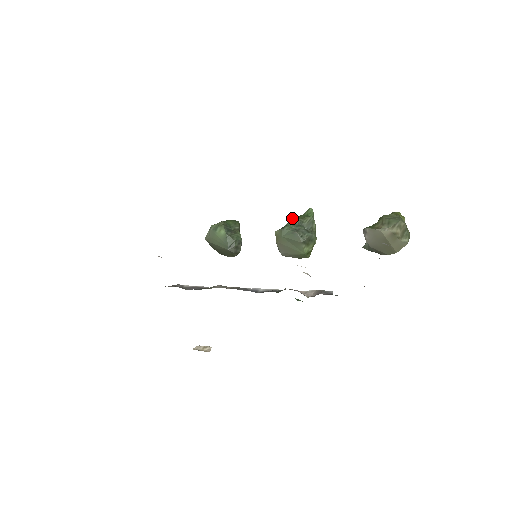
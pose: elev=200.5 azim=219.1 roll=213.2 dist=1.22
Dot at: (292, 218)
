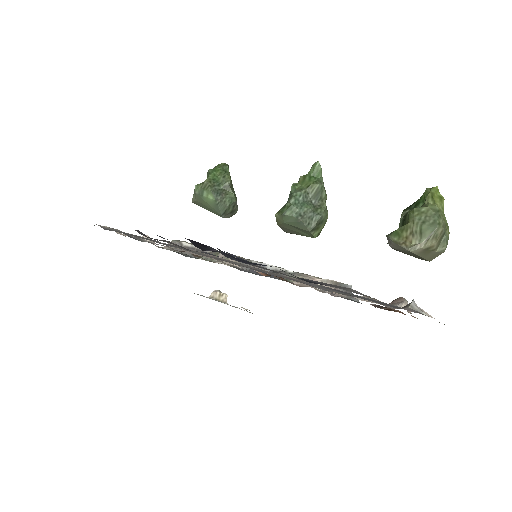
Dot at: (294, 188)
